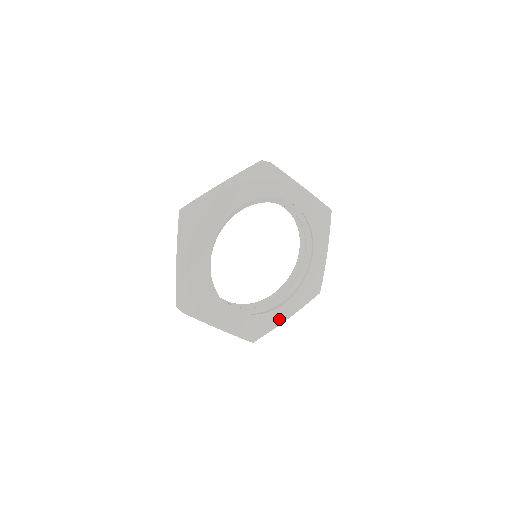
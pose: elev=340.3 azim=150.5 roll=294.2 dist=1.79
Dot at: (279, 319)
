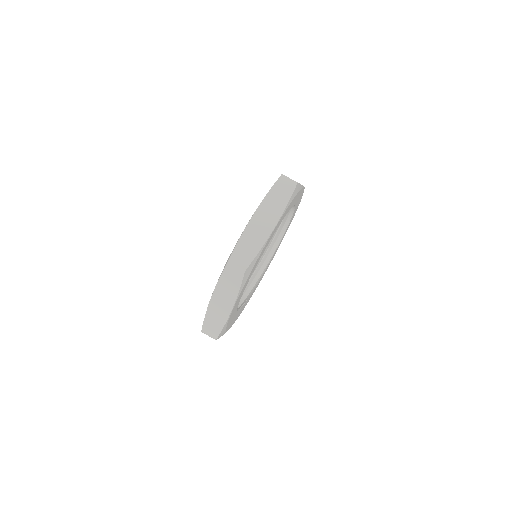
Dot at: occluded
